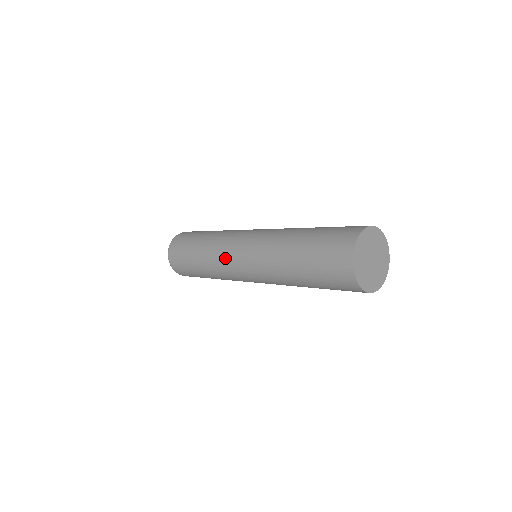
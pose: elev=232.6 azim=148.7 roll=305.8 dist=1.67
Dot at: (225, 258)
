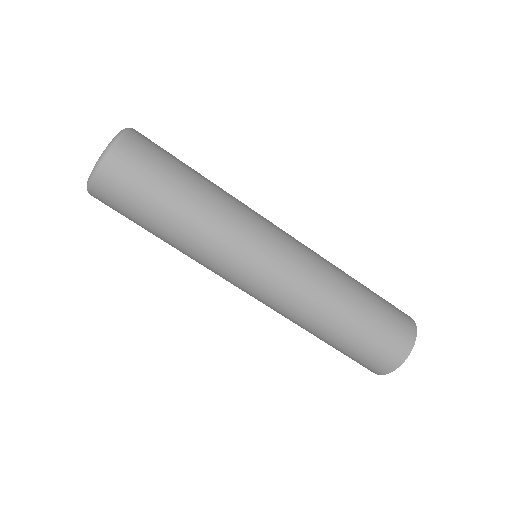
Dot at: (233, 262)
